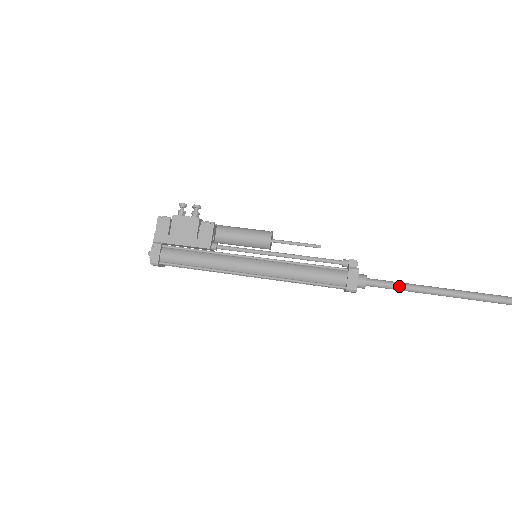
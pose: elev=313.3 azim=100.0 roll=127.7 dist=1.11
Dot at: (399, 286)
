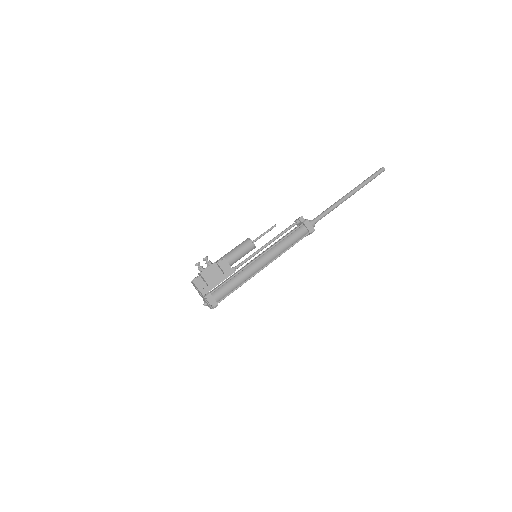
Dot at: (327, 212)
